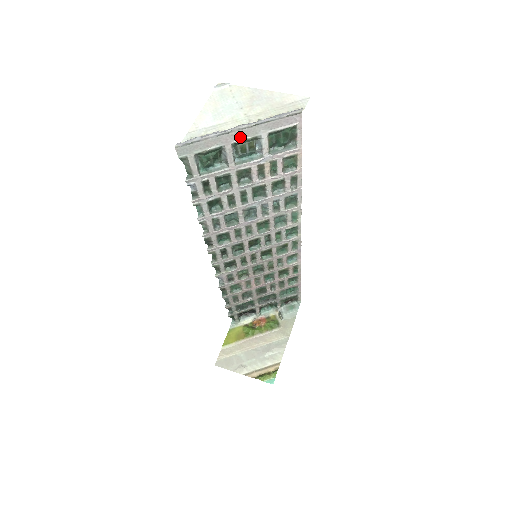
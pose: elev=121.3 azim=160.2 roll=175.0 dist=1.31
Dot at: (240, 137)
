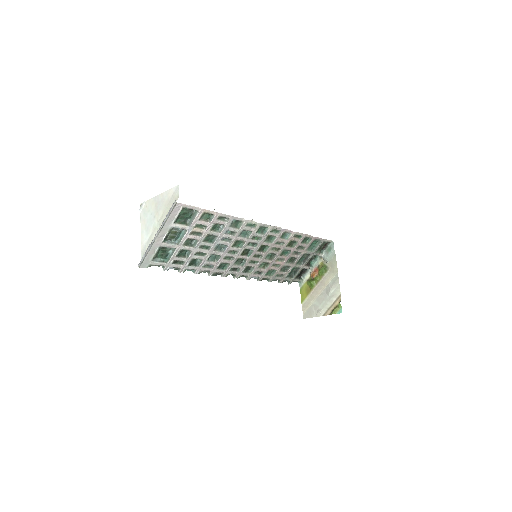
Dot at: (162, 237)
